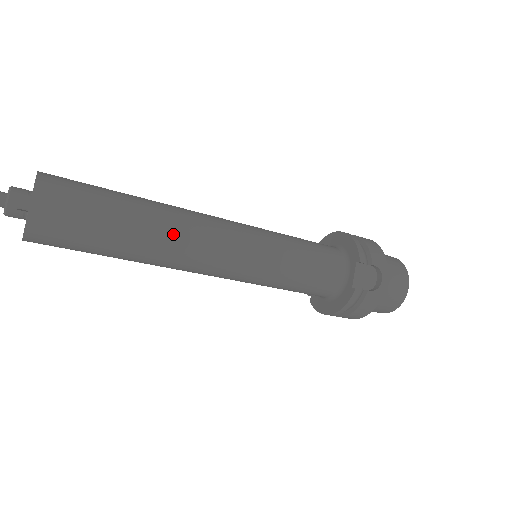
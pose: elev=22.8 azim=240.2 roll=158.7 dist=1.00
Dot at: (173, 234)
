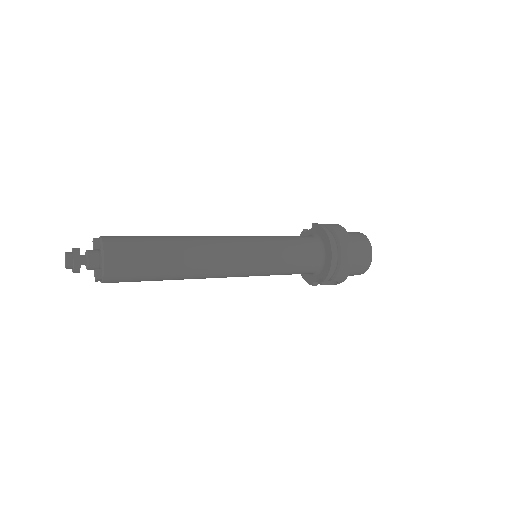
Dot at: (192, 278)
